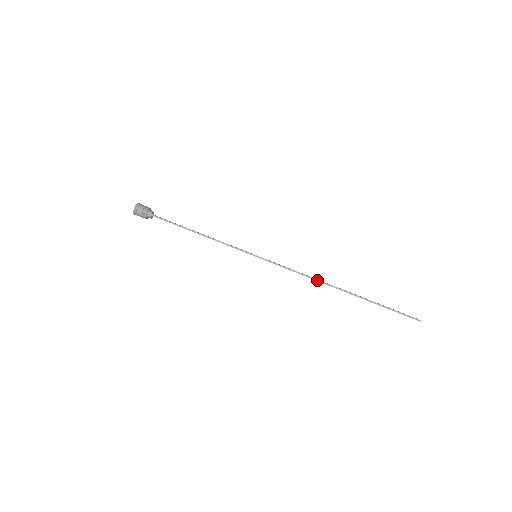
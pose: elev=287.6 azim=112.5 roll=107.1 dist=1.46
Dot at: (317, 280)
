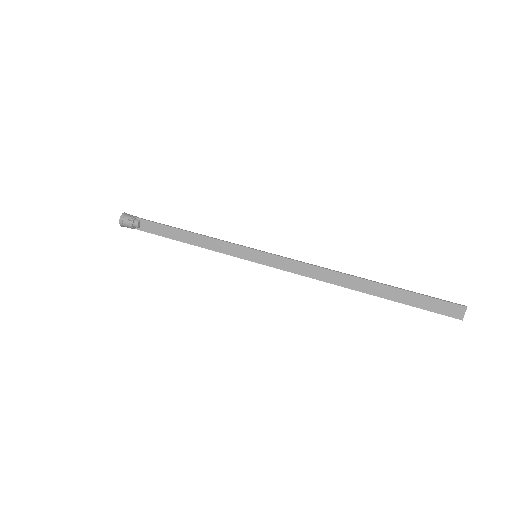
Dot at: (331, 270)
